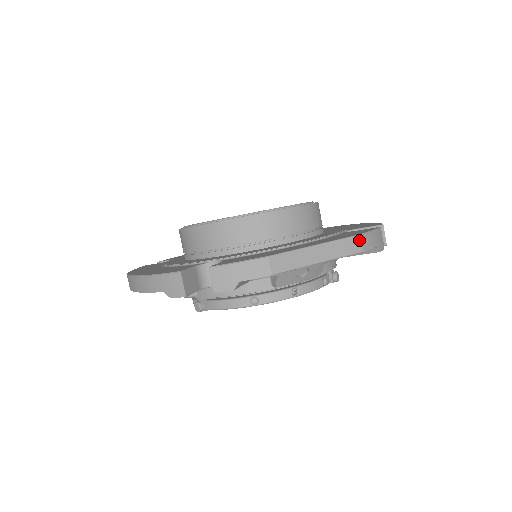
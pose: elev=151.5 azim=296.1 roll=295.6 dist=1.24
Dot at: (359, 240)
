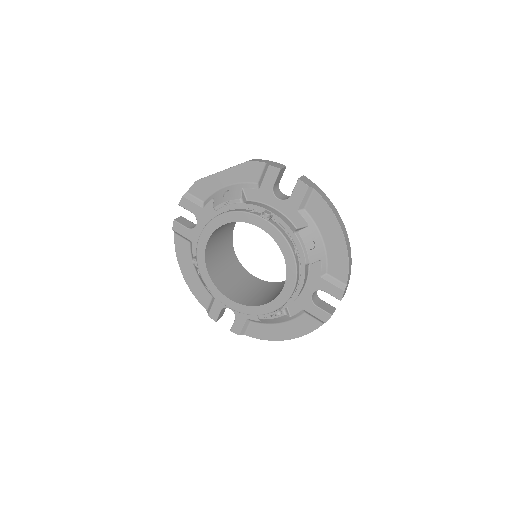
Dot at: occluded
